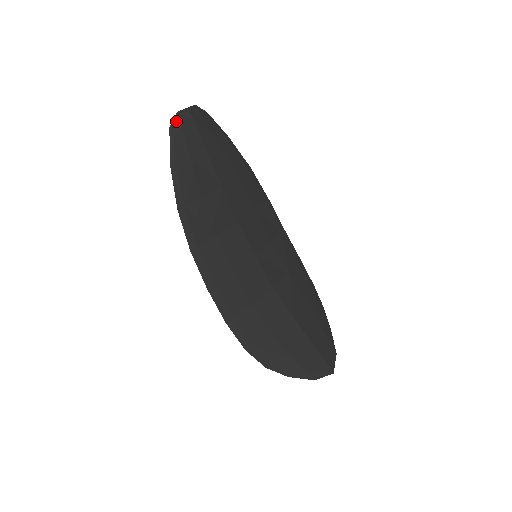
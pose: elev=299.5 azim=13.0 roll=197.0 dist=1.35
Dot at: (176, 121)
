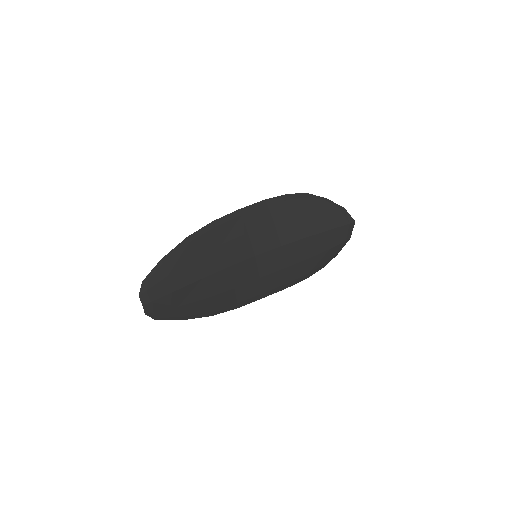
Dot at: (152, 315)
